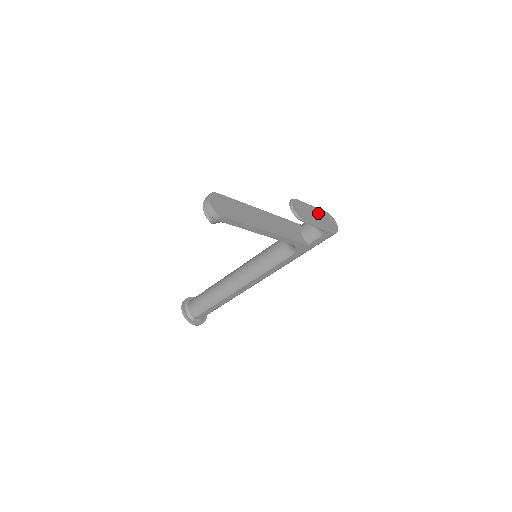
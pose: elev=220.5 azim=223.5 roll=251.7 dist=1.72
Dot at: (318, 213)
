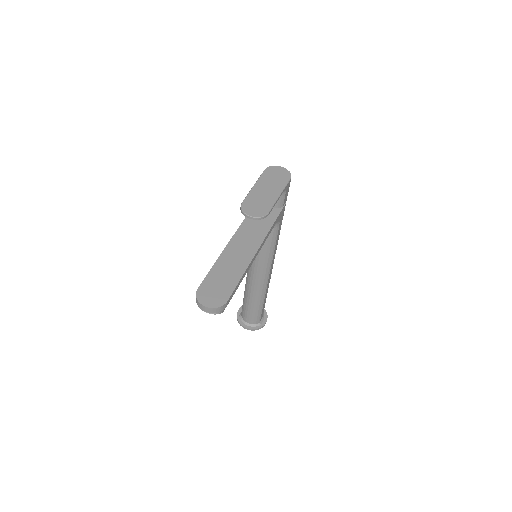
Dot at: (264, 184)
